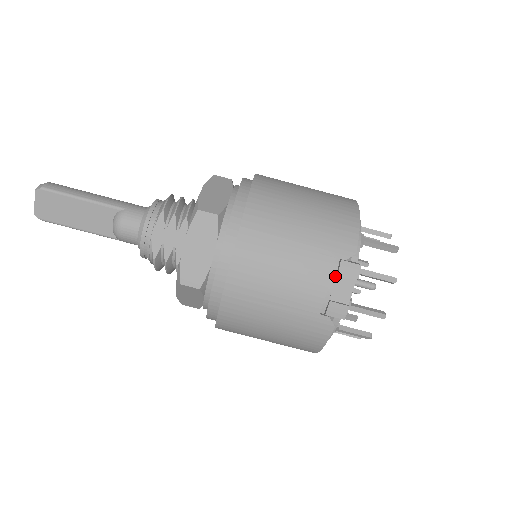
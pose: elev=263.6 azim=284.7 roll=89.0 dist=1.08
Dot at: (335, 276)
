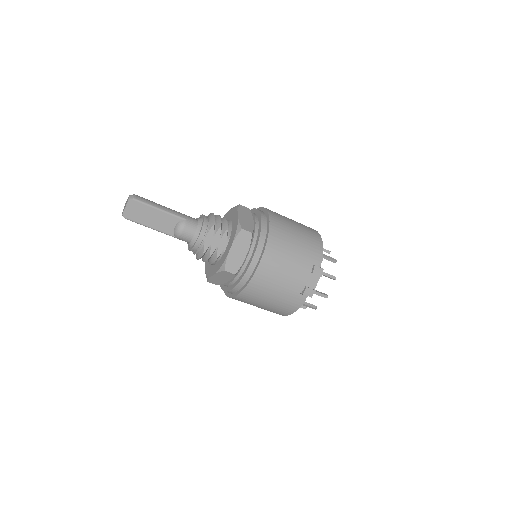
Dot at: (310, 274)
